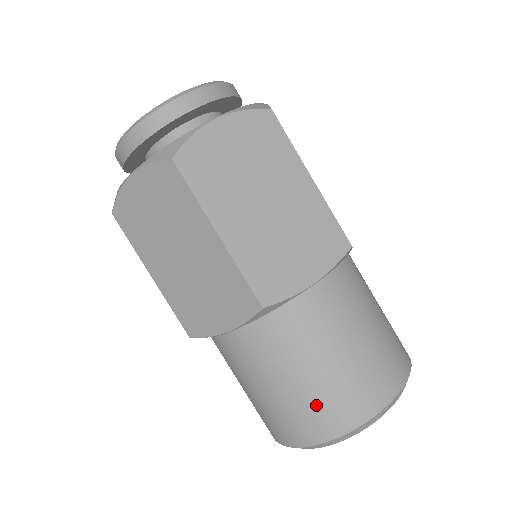
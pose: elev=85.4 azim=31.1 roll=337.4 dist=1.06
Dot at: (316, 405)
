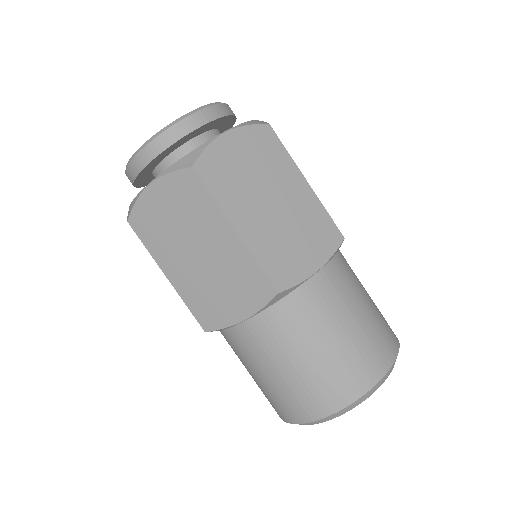
Dot at: (326, 379)
